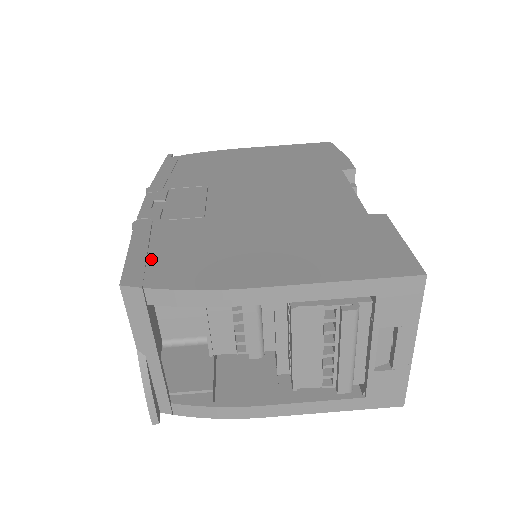
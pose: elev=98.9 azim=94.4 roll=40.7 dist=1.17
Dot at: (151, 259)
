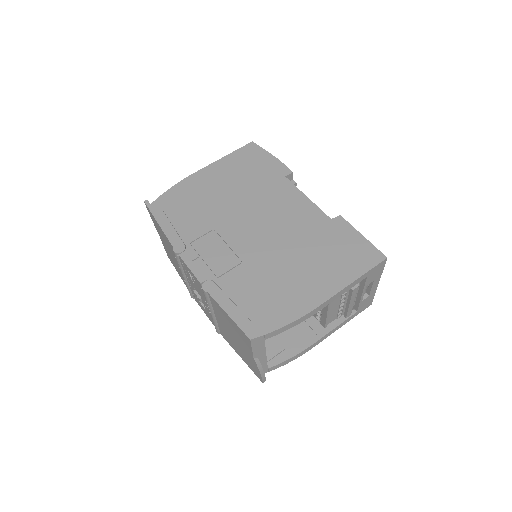
Dot at: (247, 313)
